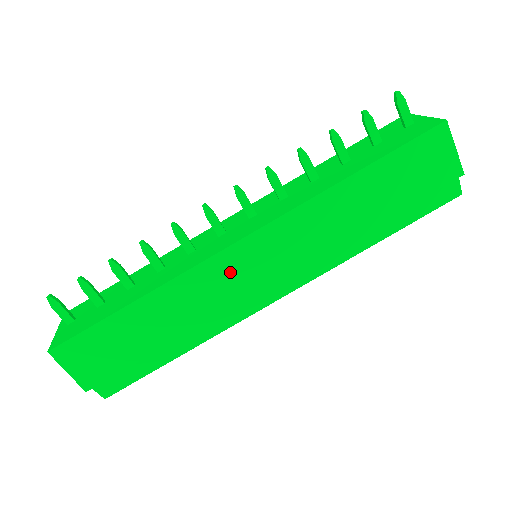
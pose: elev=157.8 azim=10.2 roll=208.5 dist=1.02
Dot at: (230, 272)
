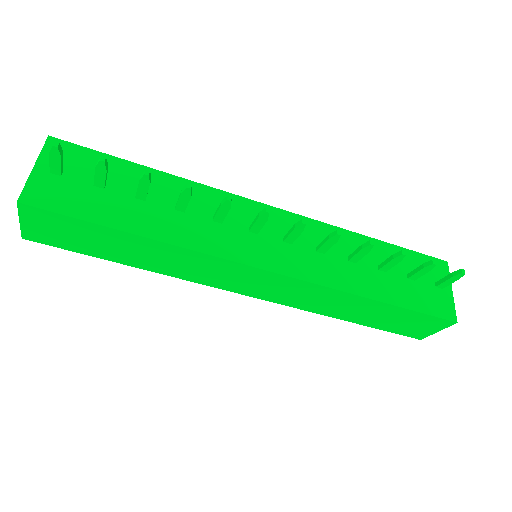
Dot at: (231, 274)
